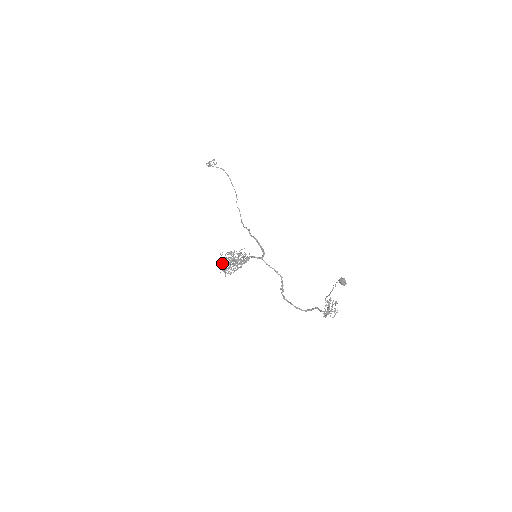
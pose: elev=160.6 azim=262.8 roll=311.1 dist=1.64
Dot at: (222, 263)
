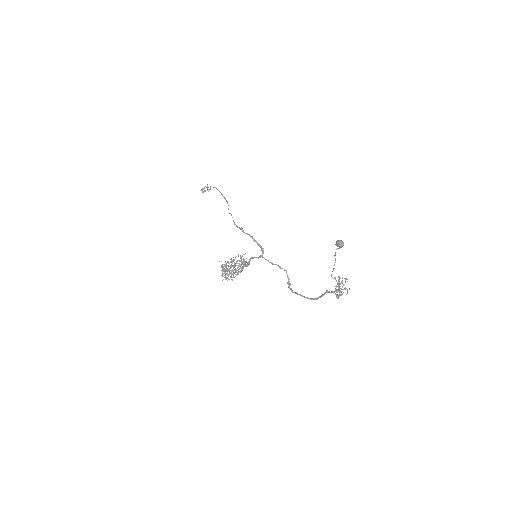
Dot at: (223, 271)
